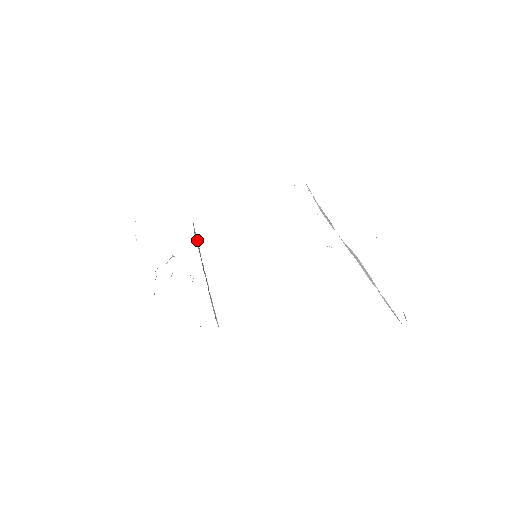
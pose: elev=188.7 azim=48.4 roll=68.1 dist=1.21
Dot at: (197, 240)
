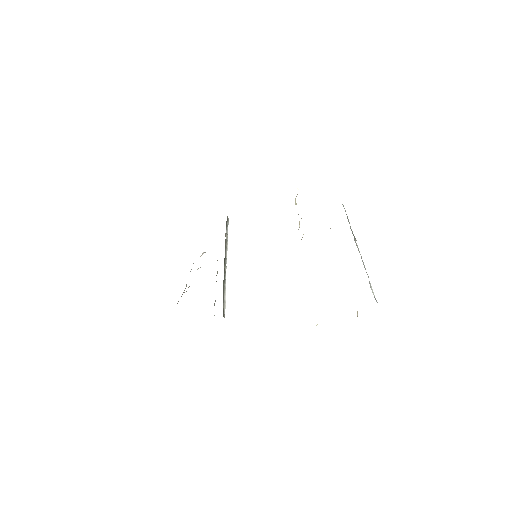
Dot at: (227, 237)
